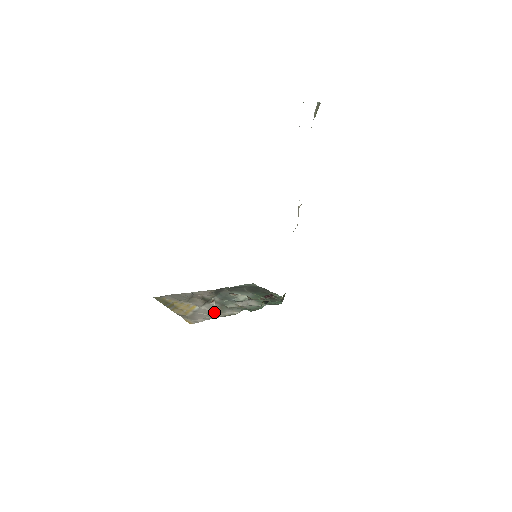
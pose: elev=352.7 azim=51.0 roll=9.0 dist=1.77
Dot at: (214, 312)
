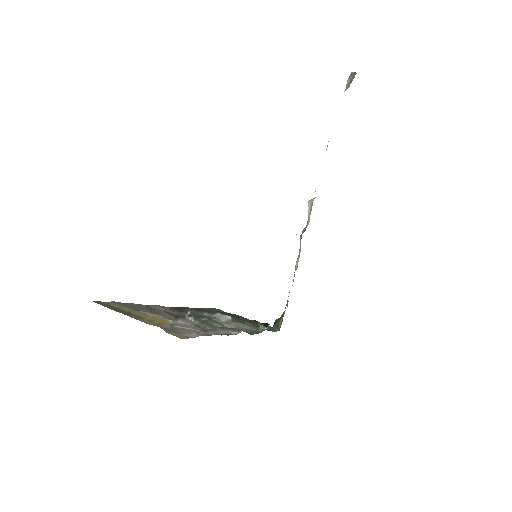
Dot at: (203, 328)
